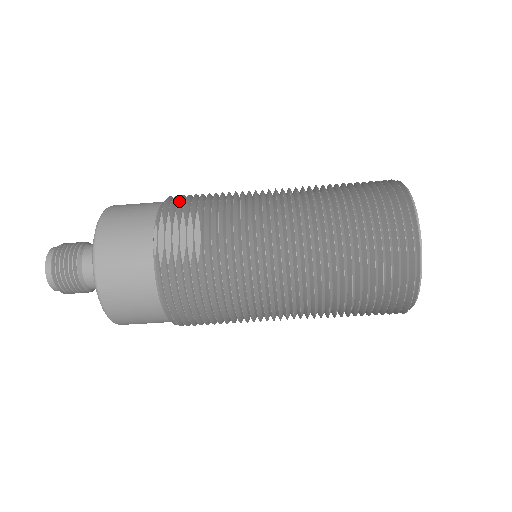
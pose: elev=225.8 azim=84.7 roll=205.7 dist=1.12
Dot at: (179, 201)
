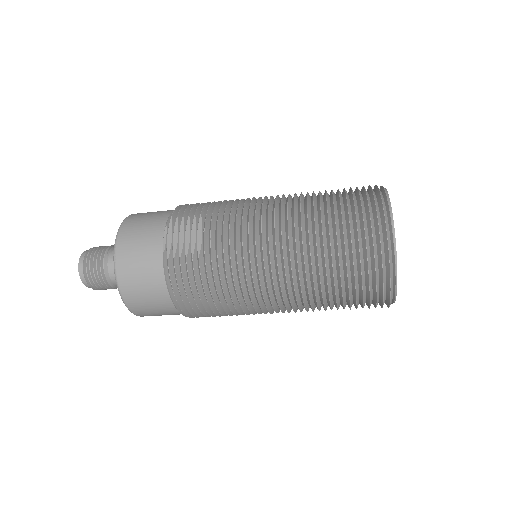
Dot at: (188, 207)
